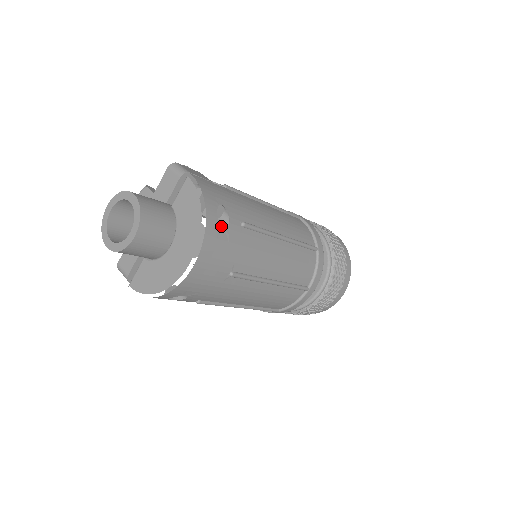
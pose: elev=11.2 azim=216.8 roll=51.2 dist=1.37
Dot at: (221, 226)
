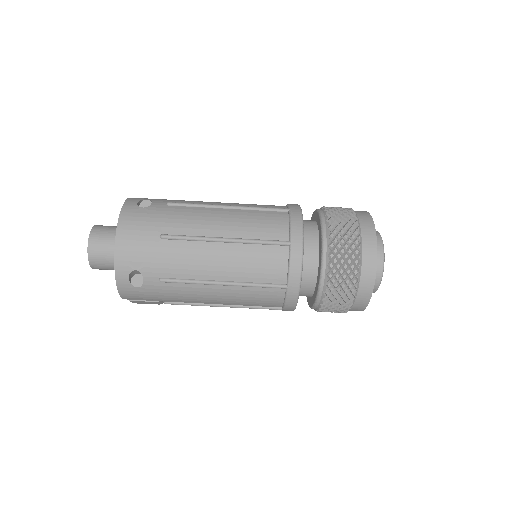
Dot at: (144, 209)
